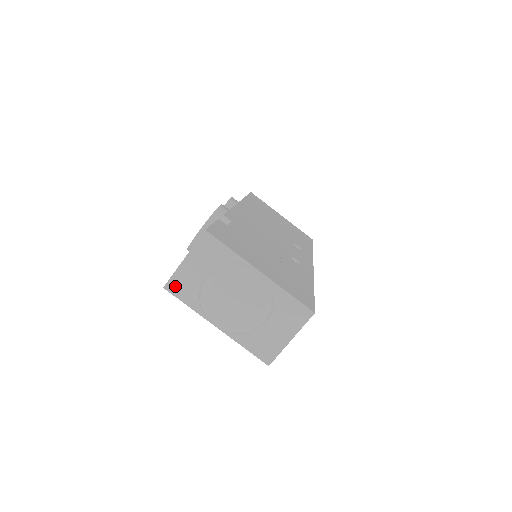
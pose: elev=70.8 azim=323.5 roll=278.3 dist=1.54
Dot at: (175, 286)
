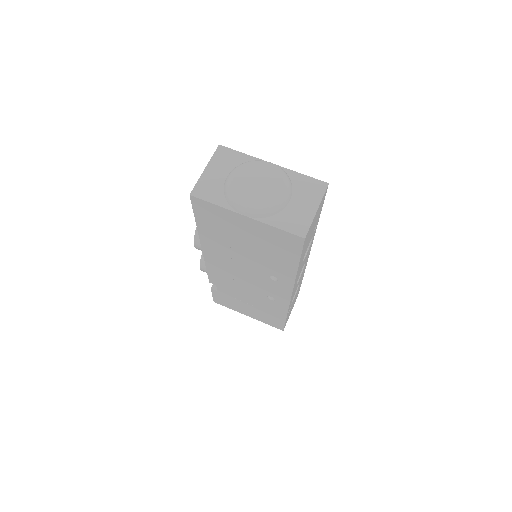
Dot at: (200, 191)
